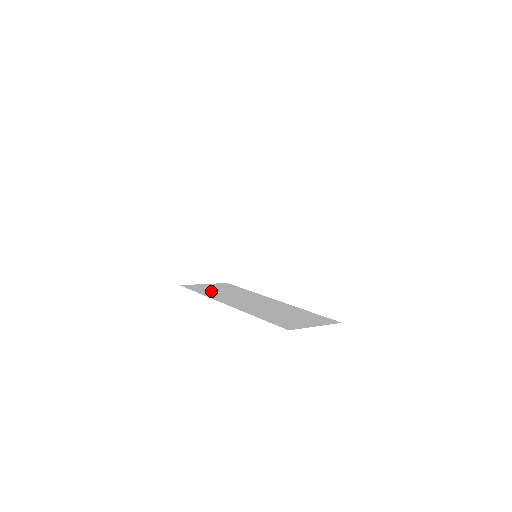
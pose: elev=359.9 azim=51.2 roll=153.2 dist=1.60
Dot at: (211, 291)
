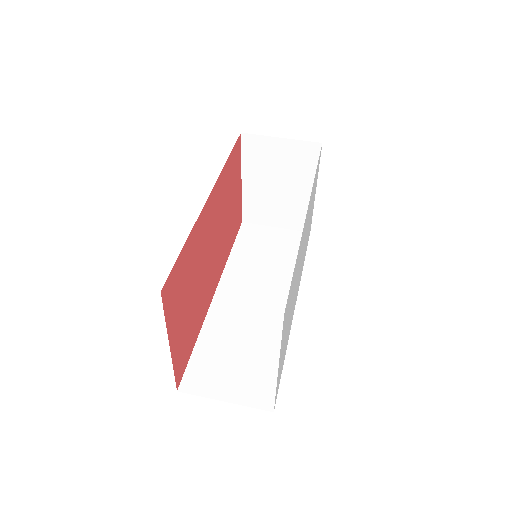
Dot at: (252, 251)
